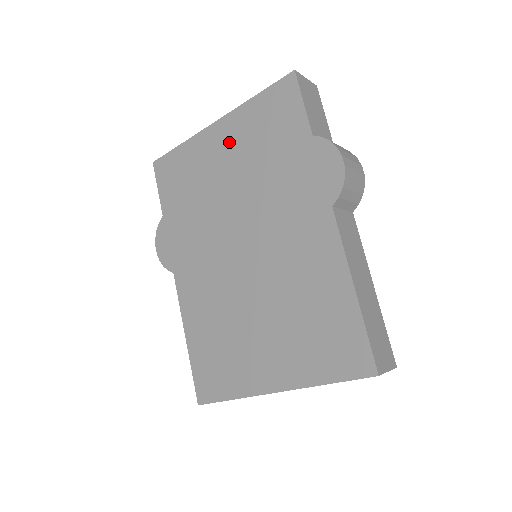
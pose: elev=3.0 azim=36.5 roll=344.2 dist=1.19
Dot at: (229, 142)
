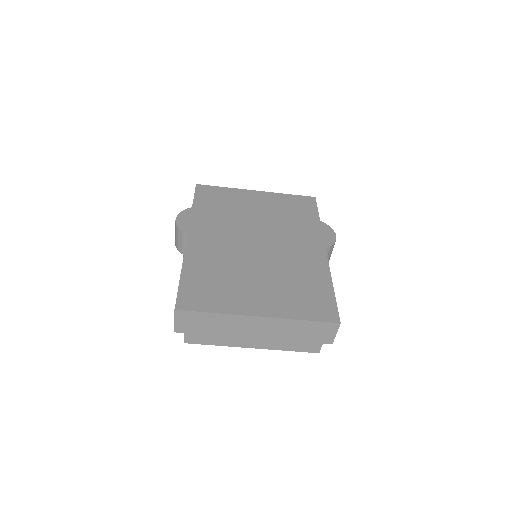
Dot at: (264, 201)
